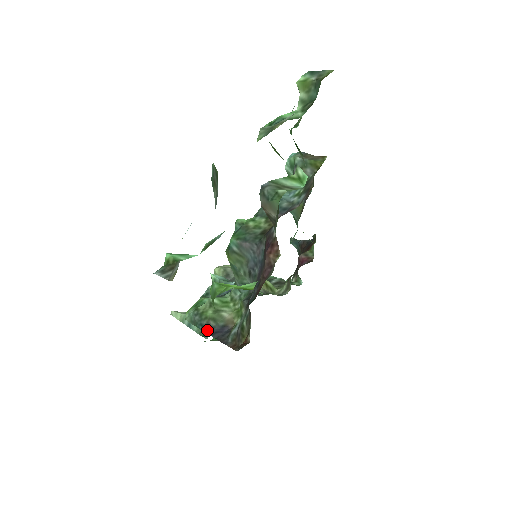
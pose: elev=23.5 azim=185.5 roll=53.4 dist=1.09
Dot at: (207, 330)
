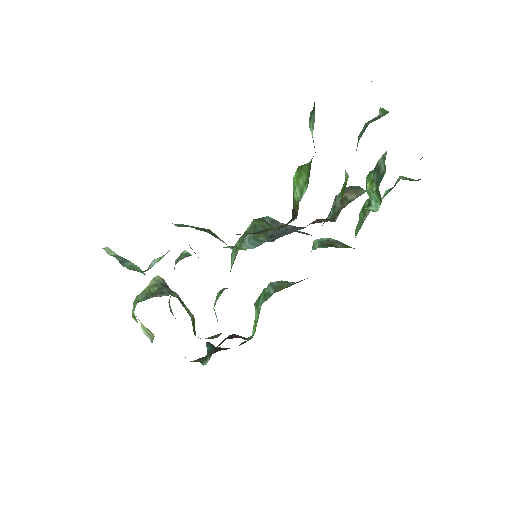
Dot at: (203, 230)
